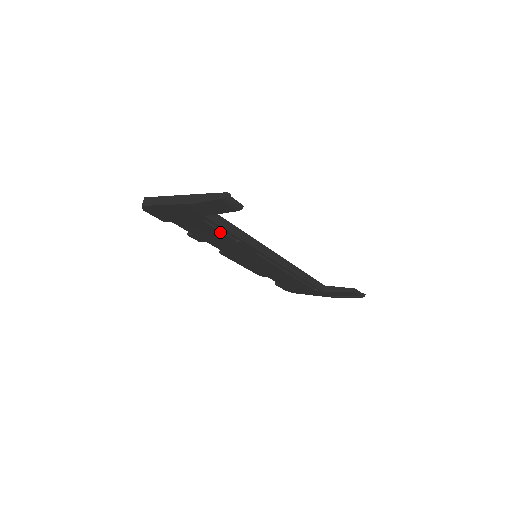
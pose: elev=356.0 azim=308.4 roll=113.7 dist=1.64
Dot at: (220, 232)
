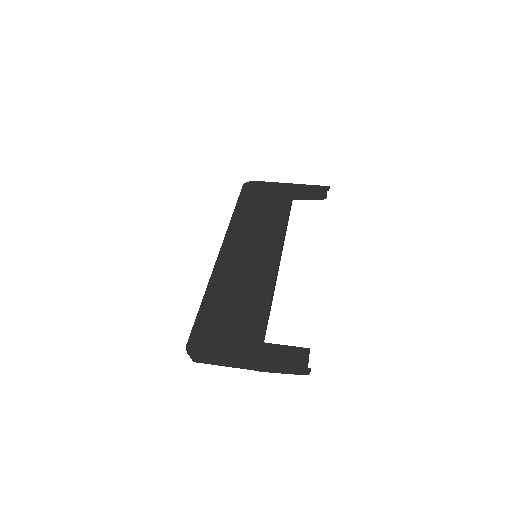
Dot at: occluded
